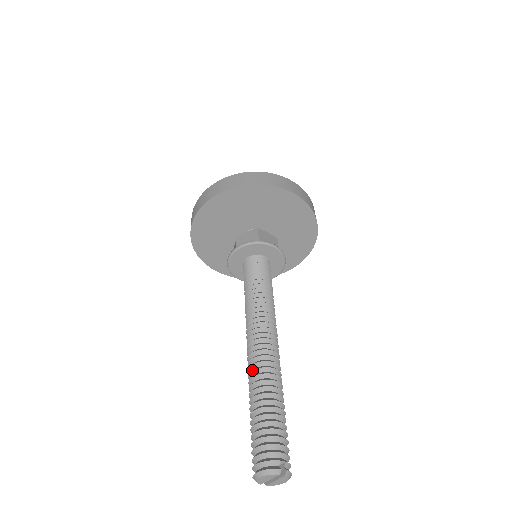
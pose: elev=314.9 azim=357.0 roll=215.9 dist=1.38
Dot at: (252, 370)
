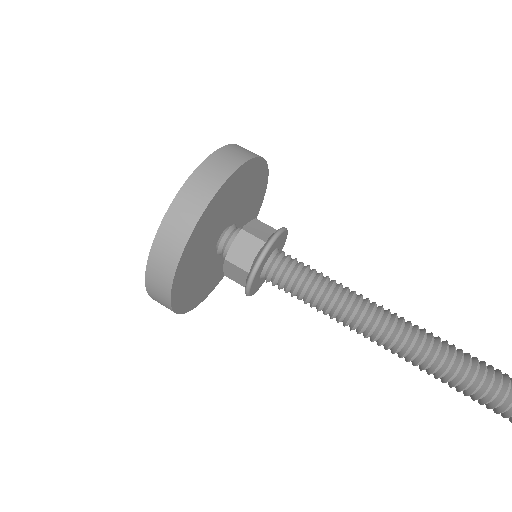
Dot at: (419, 358)
